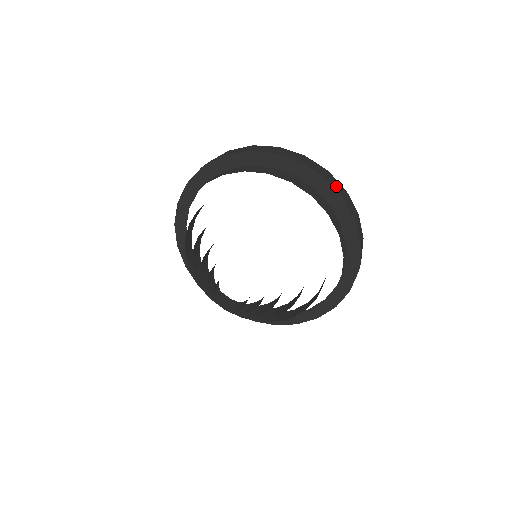
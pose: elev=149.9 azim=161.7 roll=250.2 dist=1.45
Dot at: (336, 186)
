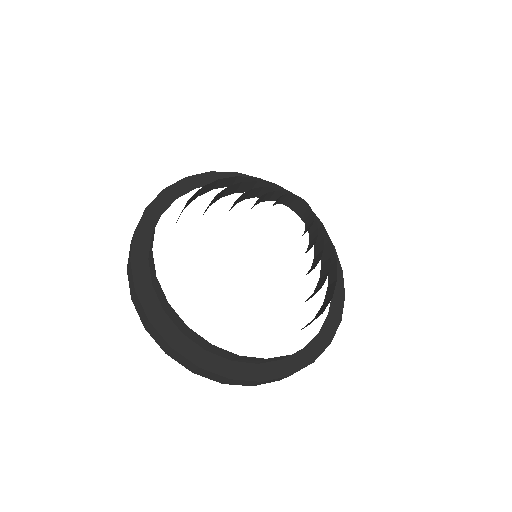
Dot at: occluded
